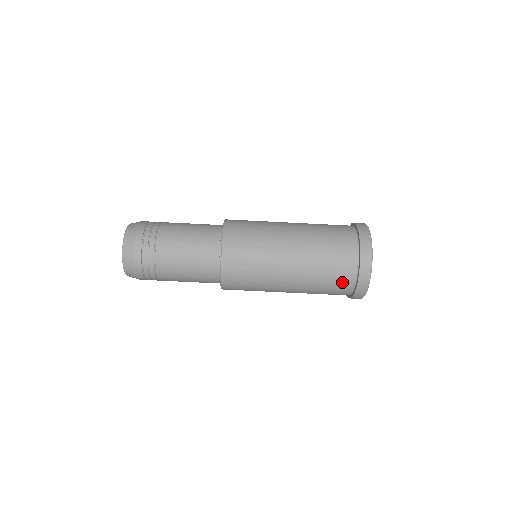
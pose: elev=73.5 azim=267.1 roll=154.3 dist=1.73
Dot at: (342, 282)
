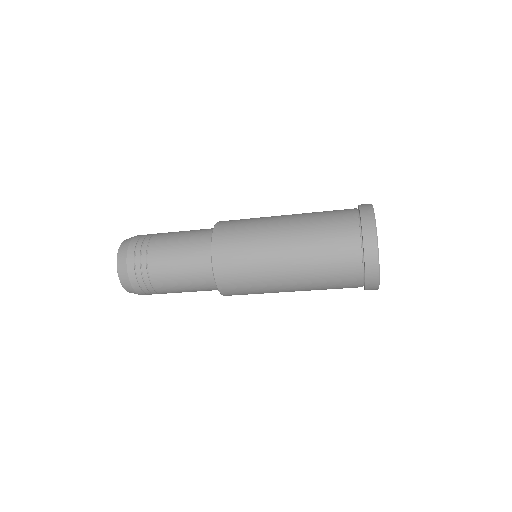
Dot at: occluded
